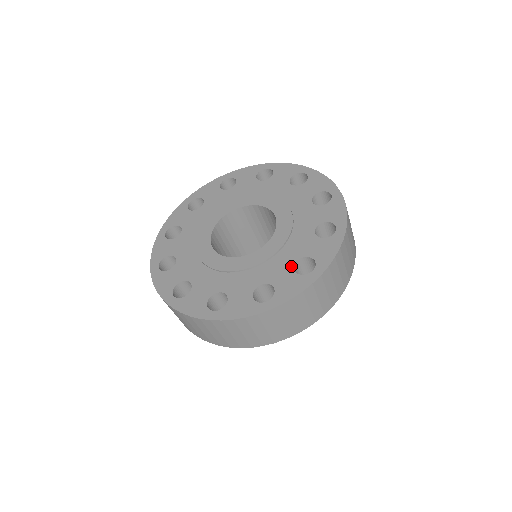
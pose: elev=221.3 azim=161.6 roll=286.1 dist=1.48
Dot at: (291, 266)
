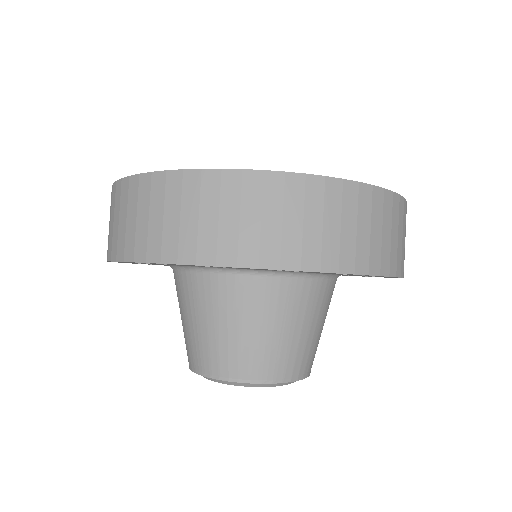
Dot at: occluded
